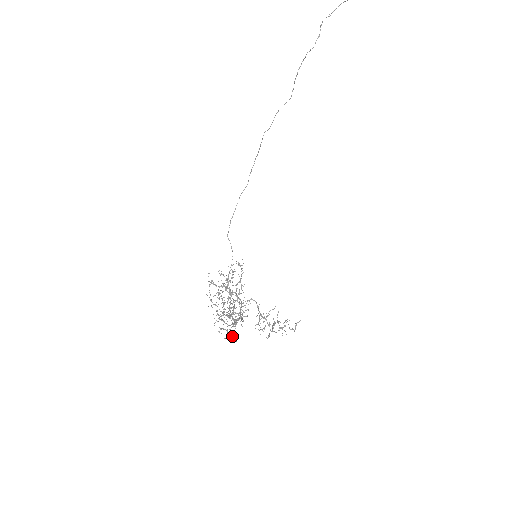
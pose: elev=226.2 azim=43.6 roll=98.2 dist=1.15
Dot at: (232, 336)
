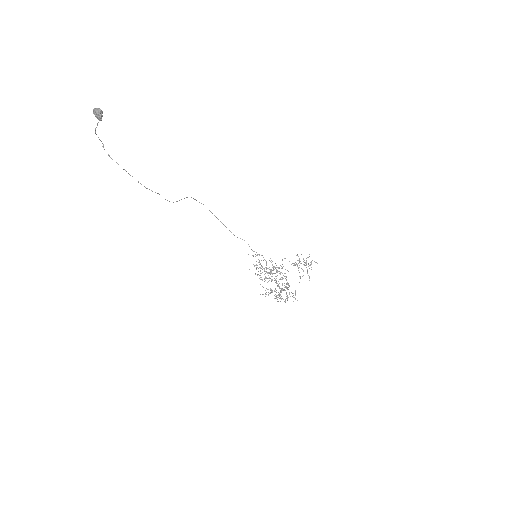
Dot at: occluded
